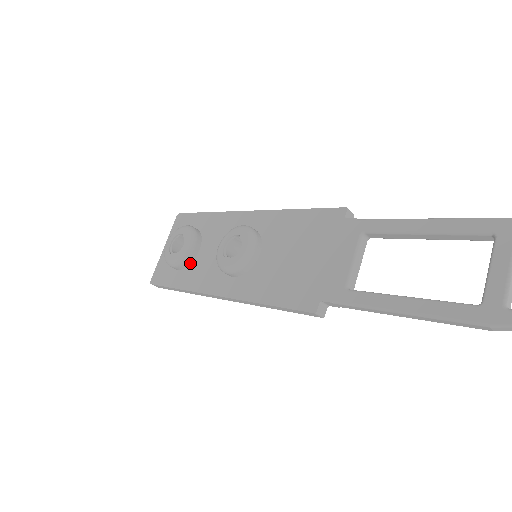
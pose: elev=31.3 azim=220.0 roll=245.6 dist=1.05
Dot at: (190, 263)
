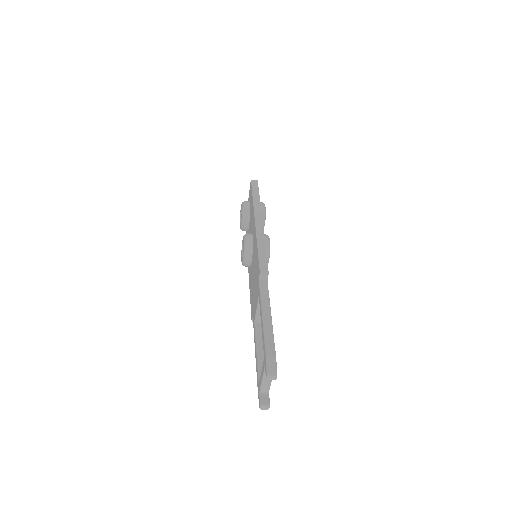
Dot at: occluded
